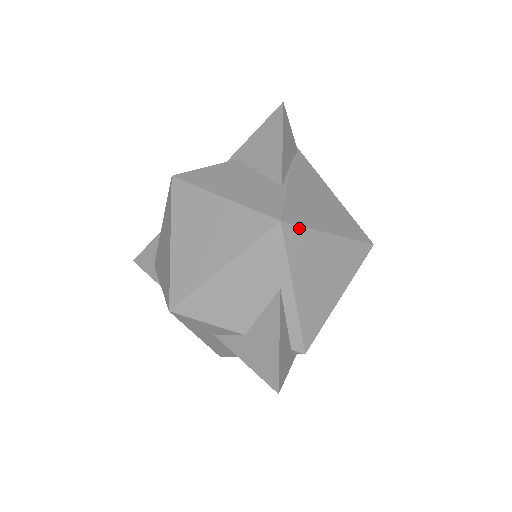
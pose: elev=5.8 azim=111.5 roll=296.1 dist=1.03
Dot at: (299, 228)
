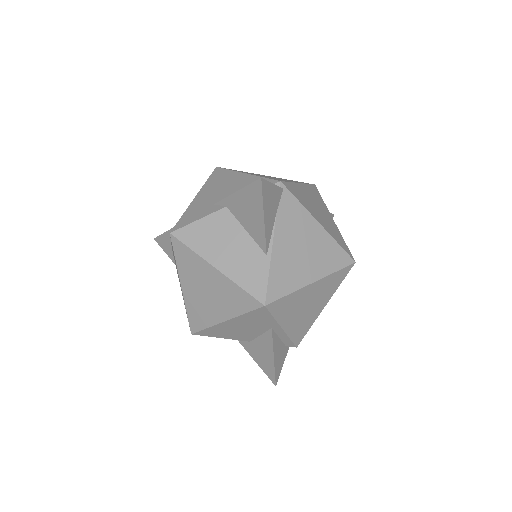
Dot at: (282, 299)
